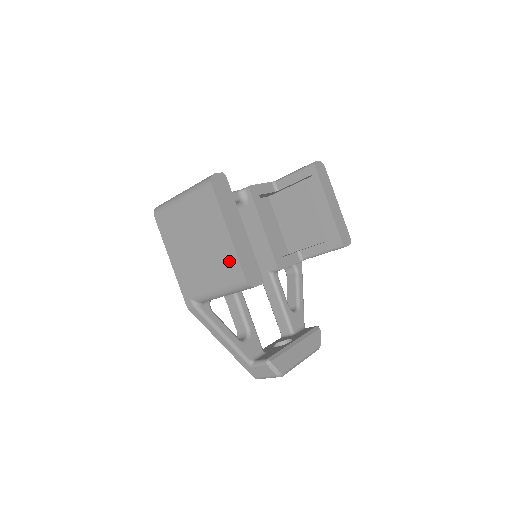
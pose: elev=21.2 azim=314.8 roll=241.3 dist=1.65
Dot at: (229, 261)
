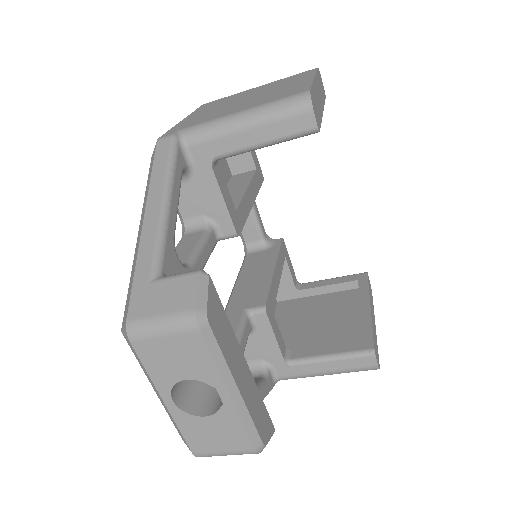
Dot at: (293, 89)
